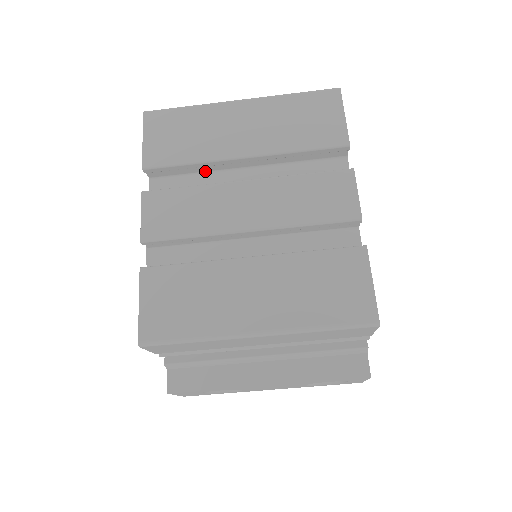
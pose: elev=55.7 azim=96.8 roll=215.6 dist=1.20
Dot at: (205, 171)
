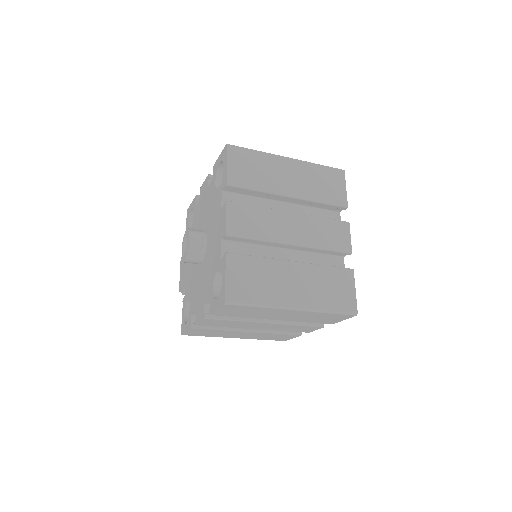
Dot at: occluded
